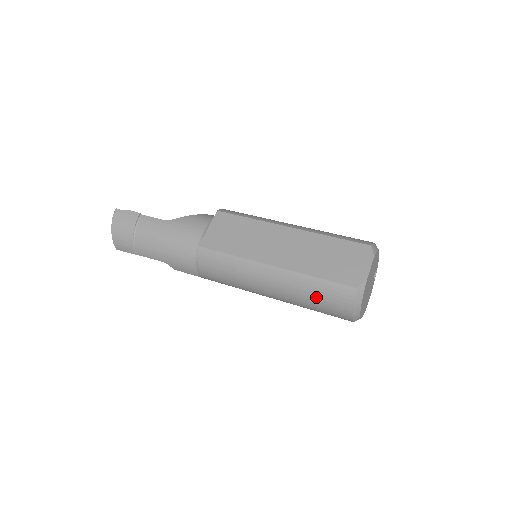
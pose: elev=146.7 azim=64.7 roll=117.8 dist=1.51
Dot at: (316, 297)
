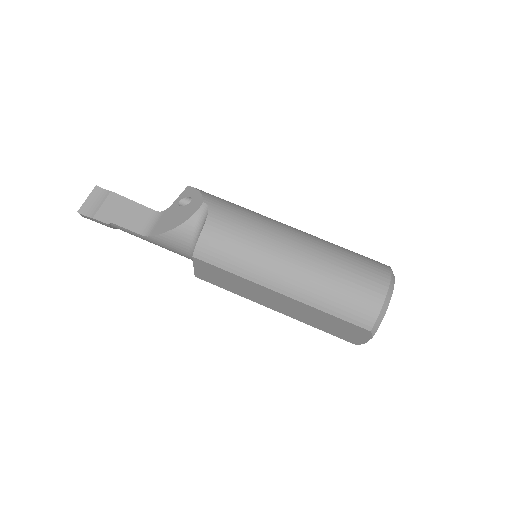
Dot at: occluded
